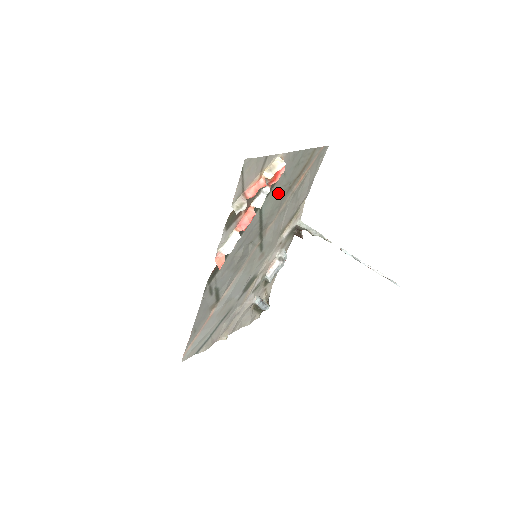
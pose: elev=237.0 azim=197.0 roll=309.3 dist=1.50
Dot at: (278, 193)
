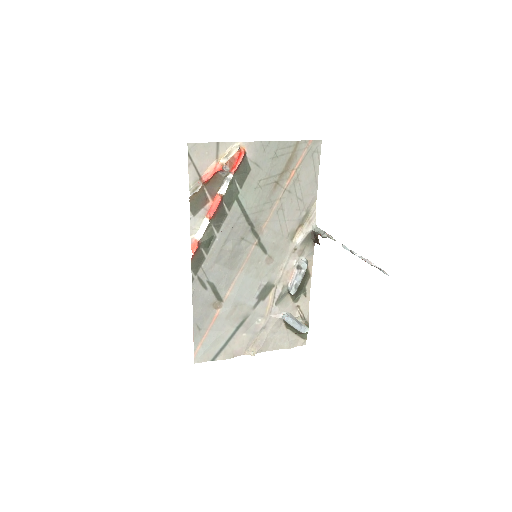
Dot at: (259, 186)
